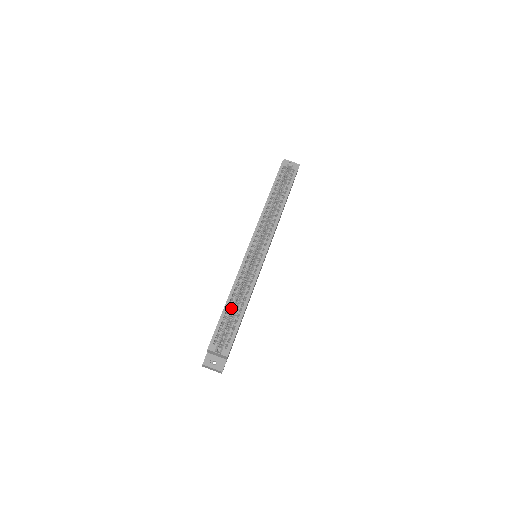
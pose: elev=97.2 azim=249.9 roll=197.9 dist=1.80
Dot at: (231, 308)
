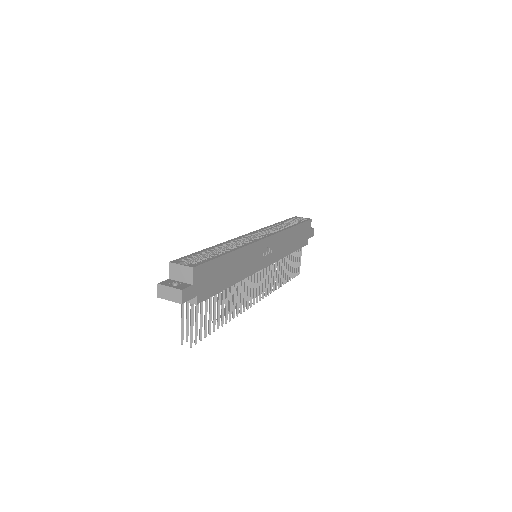
Dot at: (212, 251)
